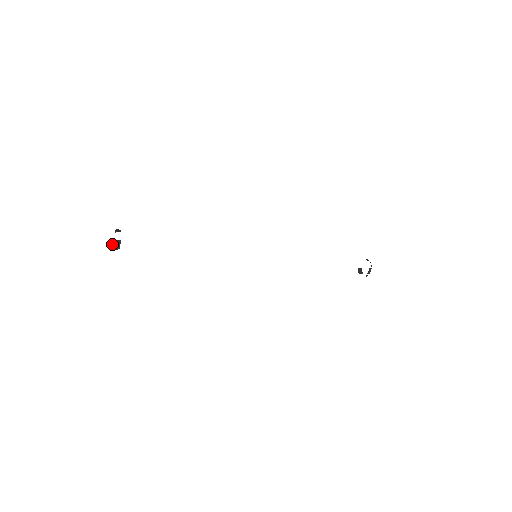
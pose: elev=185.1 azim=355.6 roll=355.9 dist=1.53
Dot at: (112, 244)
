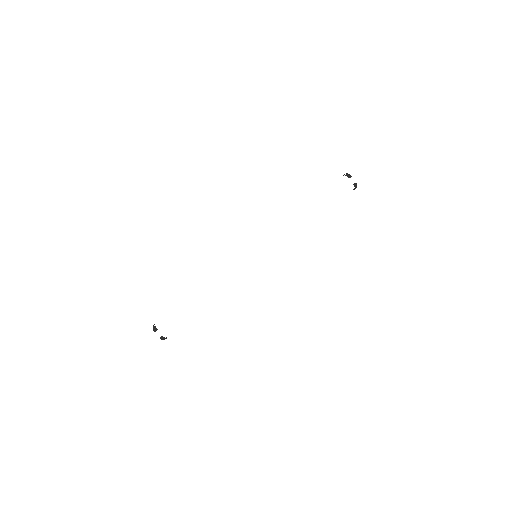
Dot at: occluded
